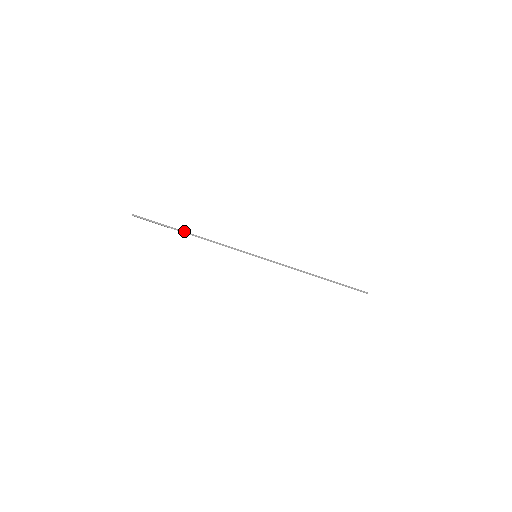
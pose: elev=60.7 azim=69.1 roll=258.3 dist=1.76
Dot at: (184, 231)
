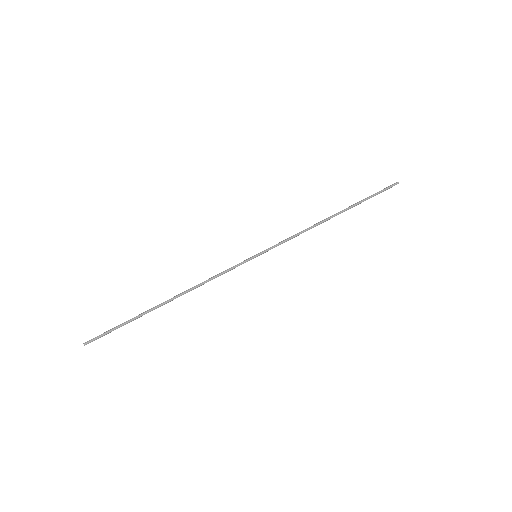
Dot at: (157, 306)
